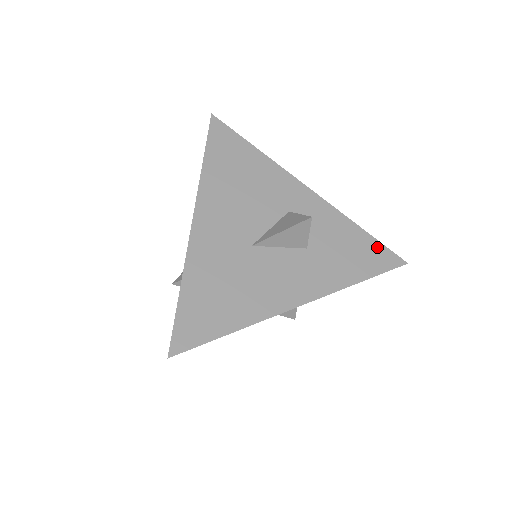
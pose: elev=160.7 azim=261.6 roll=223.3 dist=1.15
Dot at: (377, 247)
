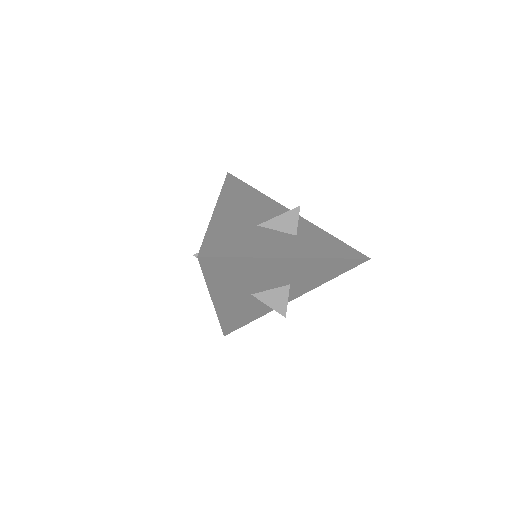
Dot at: (347, 247)
